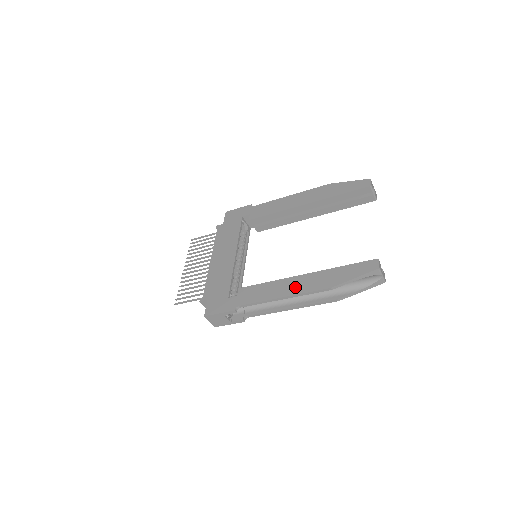
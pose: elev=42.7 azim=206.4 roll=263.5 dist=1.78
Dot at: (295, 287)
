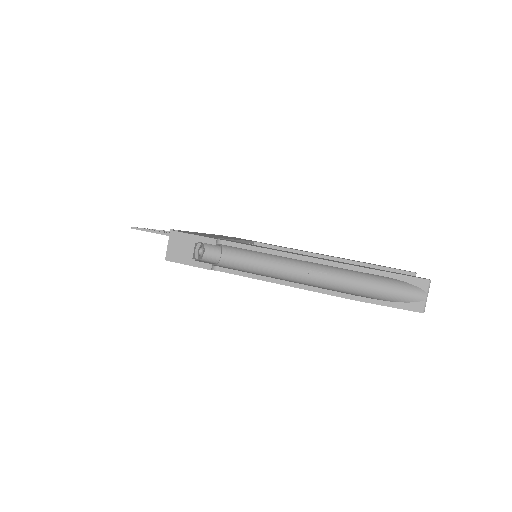
Dot at: (310, 256)
